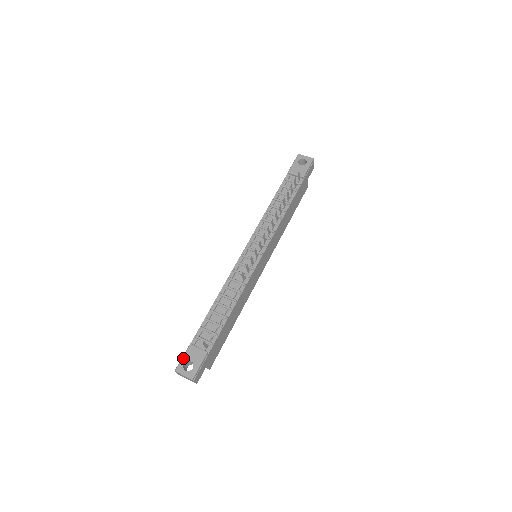
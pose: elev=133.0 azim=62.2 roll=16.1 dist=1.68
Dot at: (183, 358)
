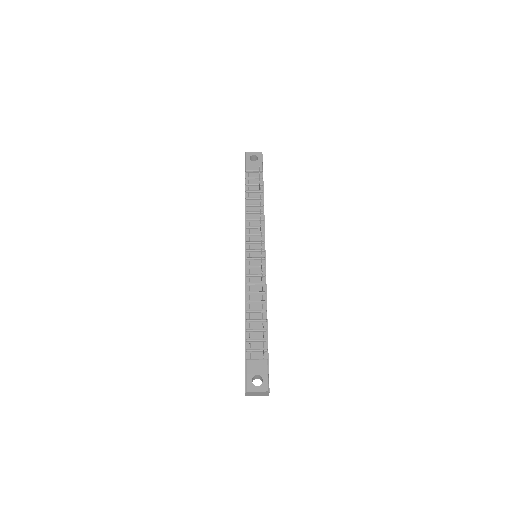
Dot at: (248, 376)
